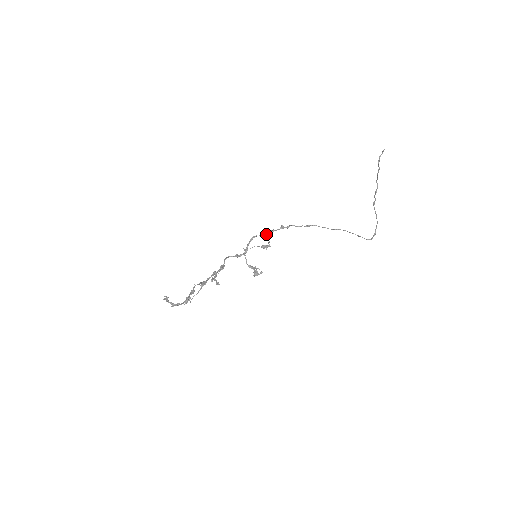
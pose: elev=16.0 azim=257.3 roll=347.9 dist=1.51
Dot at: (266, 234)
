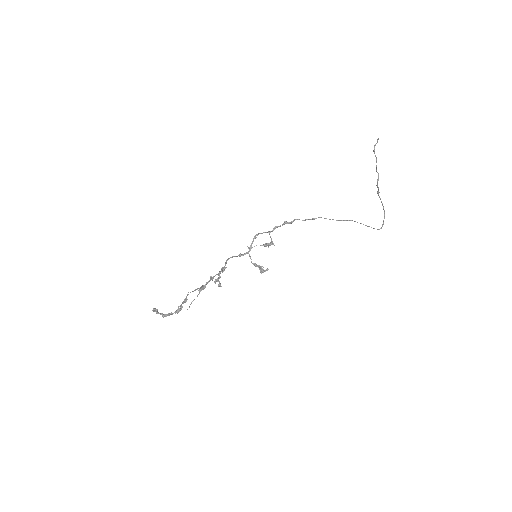
Dot at: (268, 231)
